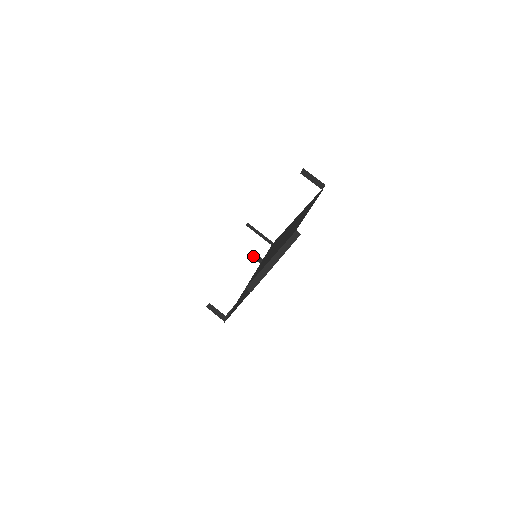
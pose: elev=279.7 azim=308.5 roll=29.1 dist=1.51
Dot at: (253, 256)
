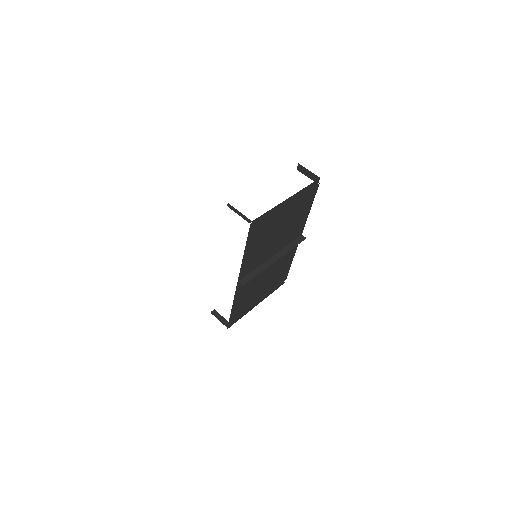
Dot at: occluded
